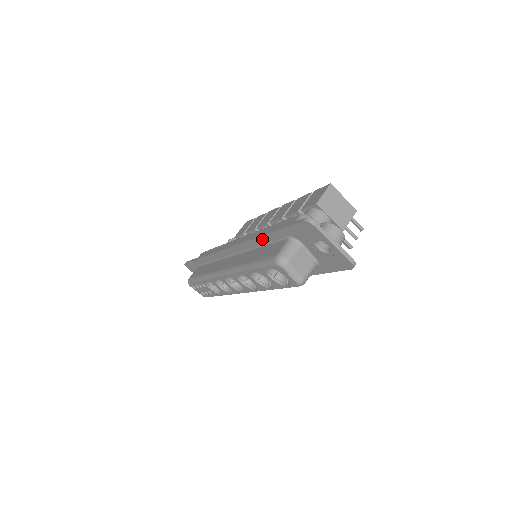
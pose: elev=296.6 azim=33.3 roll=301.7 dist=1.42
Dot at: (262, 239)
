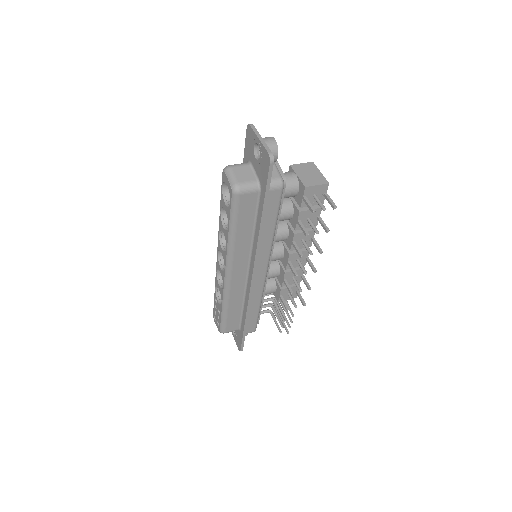
Dot at: occluded
